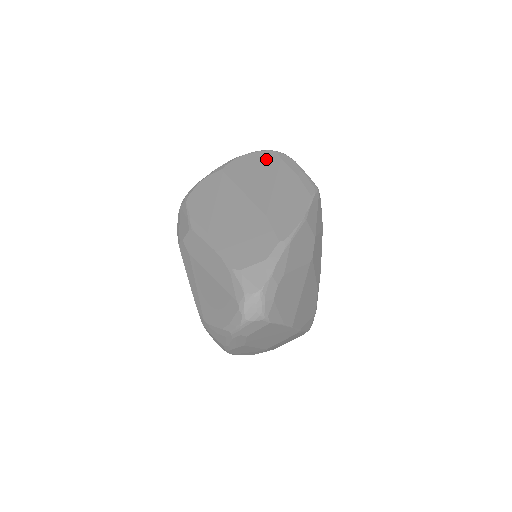
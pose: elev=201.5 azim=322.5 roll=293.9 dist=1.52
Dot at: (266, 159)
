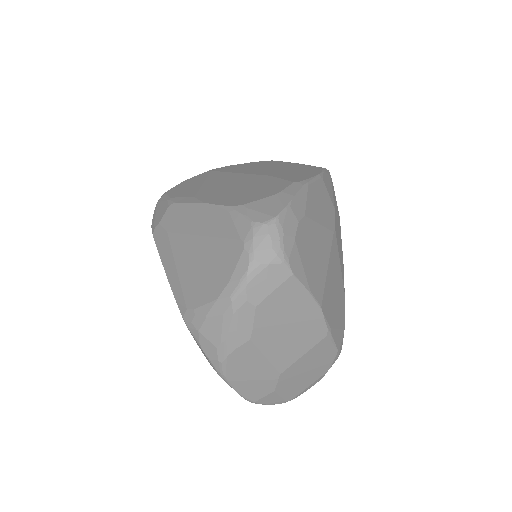
Dot at: (261, 163)
